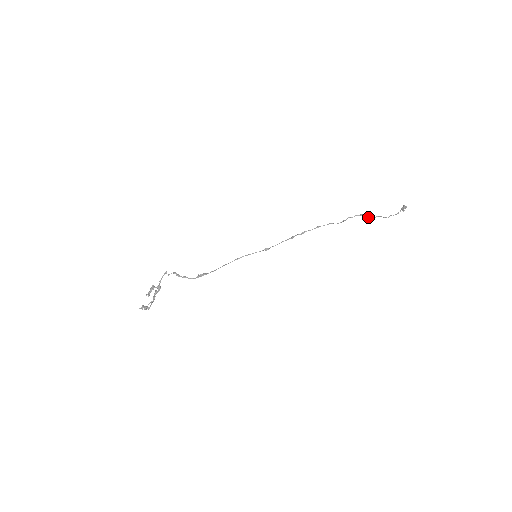
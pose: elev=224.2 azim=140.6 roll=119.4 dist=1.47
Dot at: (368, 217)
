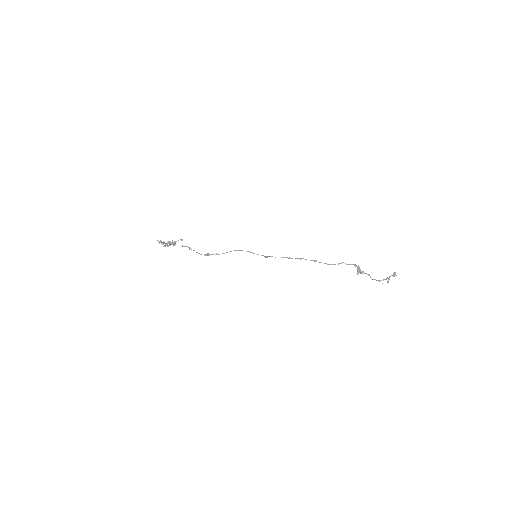
Dot at: (358, 272)
